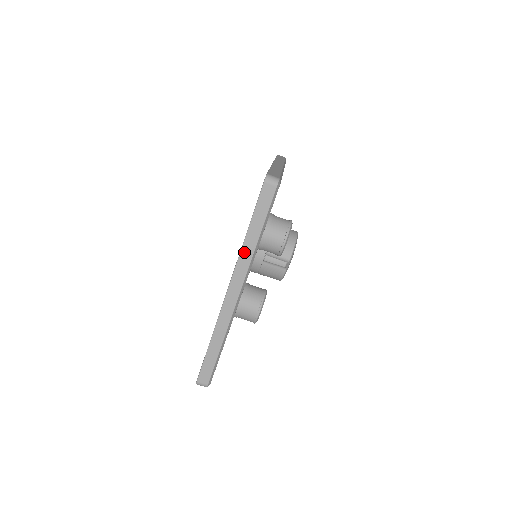
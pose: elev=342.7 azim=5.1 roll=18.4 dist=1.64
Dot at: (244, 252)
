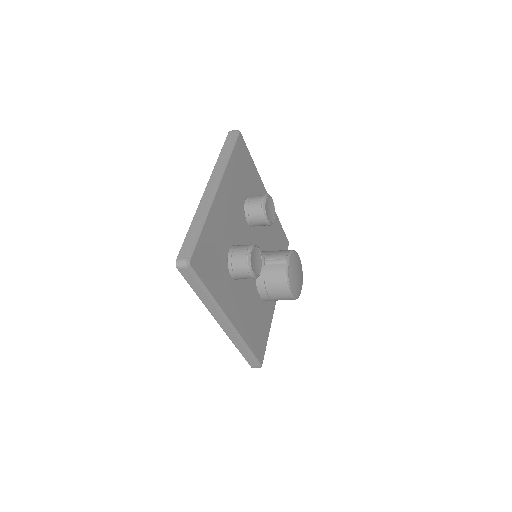
Dot at: (217, 165)
